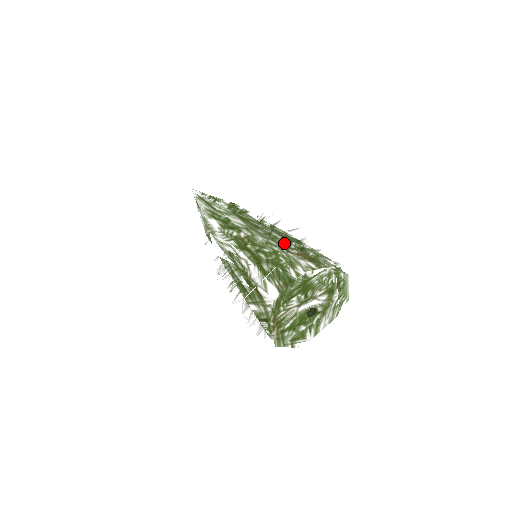
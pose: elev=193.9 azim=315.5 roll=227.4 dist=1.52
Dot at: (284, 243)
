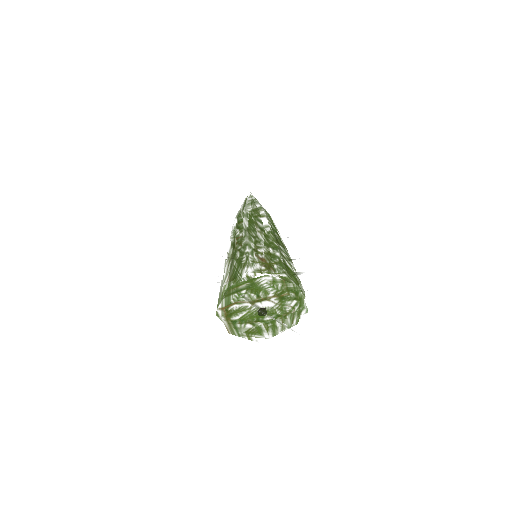
Dot at: (258, 247)
